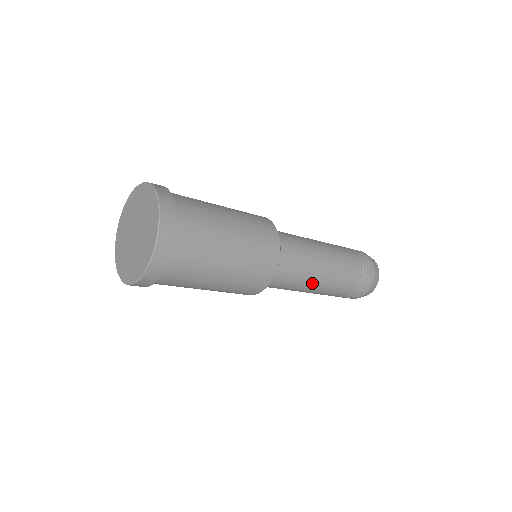
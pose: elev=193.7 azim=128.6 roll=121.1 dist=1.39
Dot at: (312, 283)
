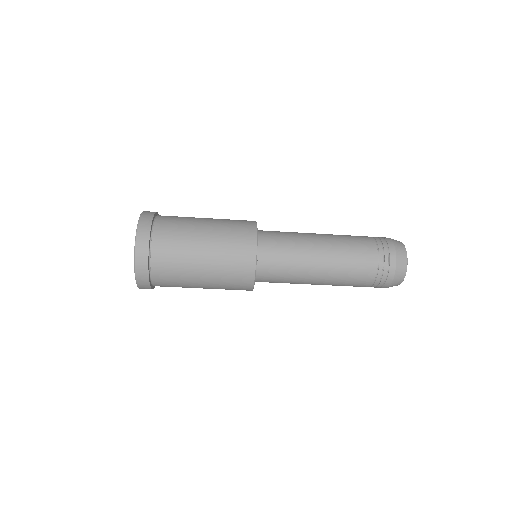
Dot at: (314, 254)
